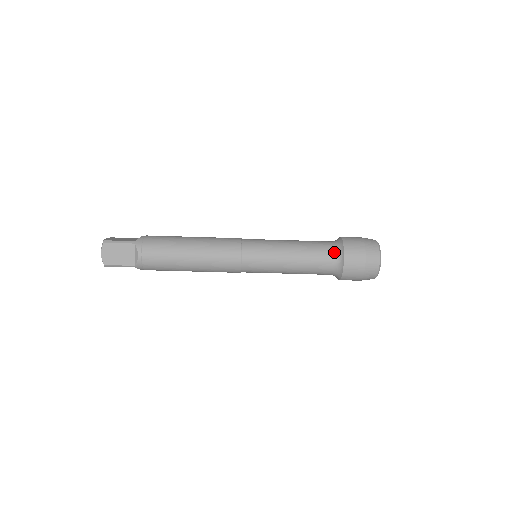
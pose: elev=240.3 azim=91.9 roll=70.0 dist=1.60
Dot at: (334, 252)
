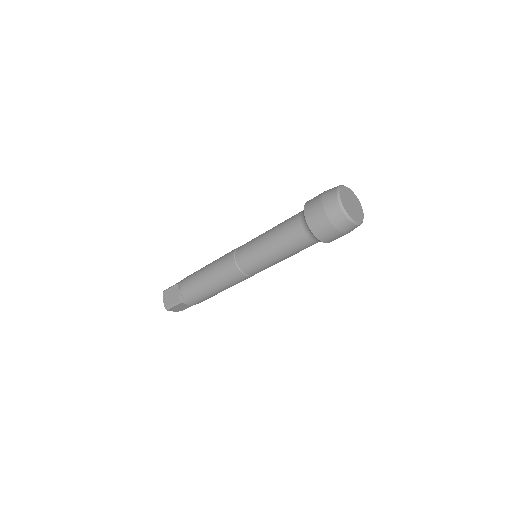
Dot at: (310, 238)
